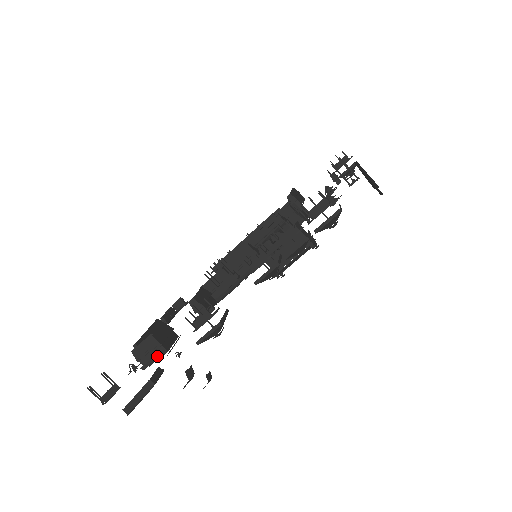
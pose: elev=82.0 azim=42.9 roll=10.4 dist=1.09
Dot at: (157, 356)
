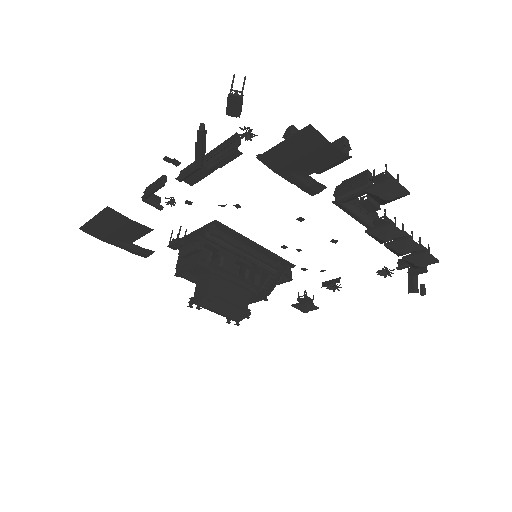
Dot at: occluded
